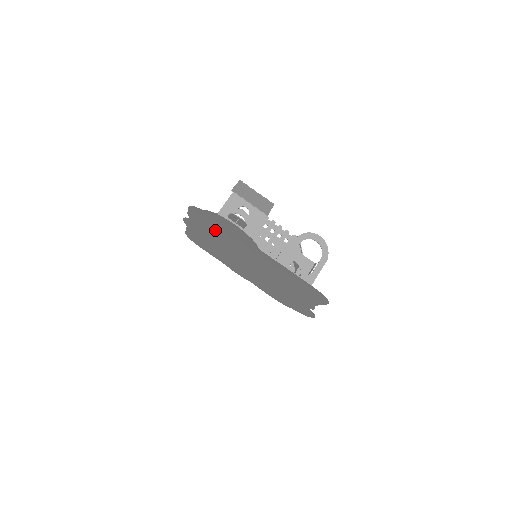
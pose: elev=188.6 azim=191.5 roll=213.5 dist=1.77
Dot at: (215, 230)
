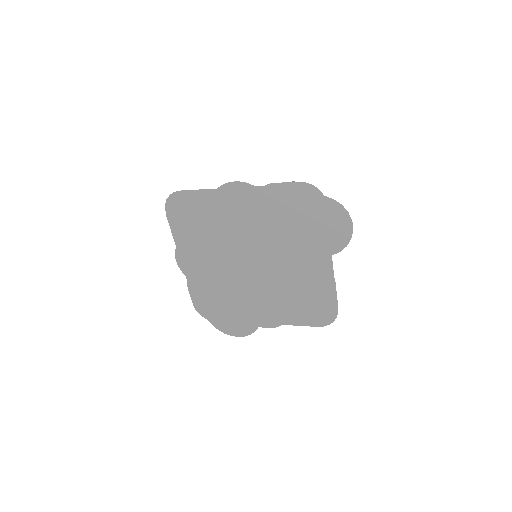
Dot at: (286, 215)
